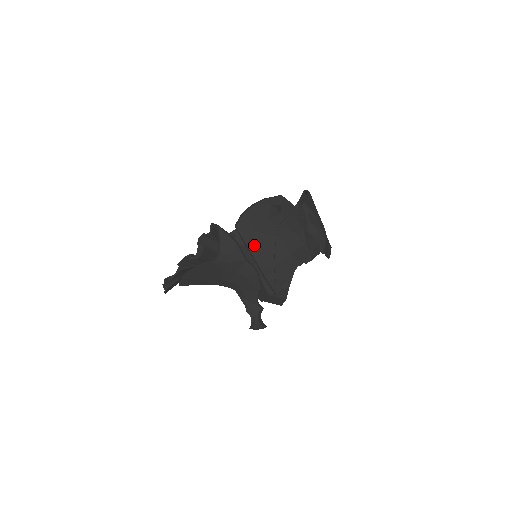
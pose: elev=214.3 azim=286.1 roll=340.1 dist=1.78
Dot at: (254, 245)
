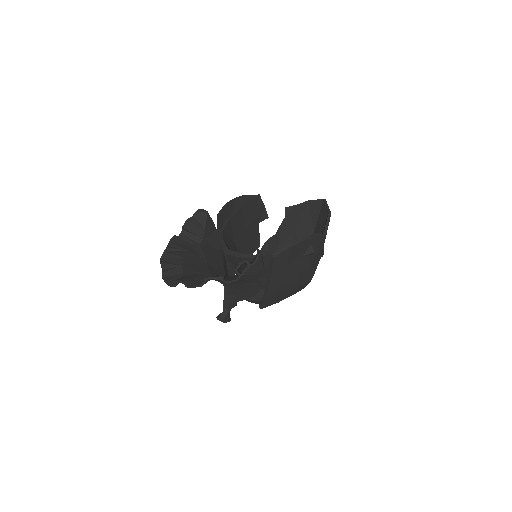
Dot at: (277, 276)
